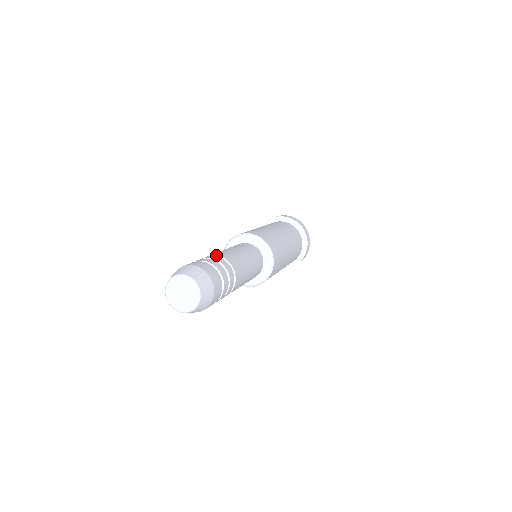
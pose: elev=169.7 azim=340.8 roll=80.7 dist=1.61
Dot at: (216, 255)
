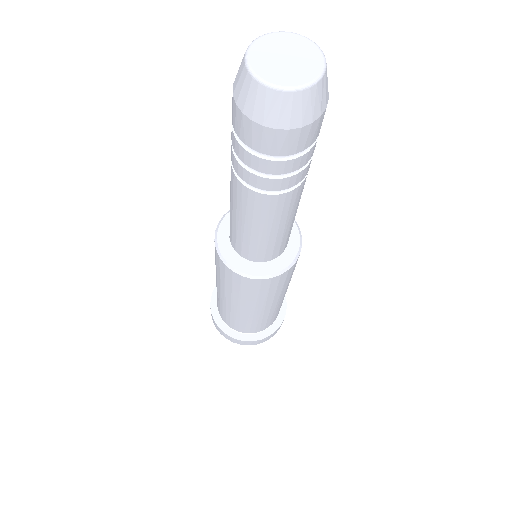
Dot at: occluded
